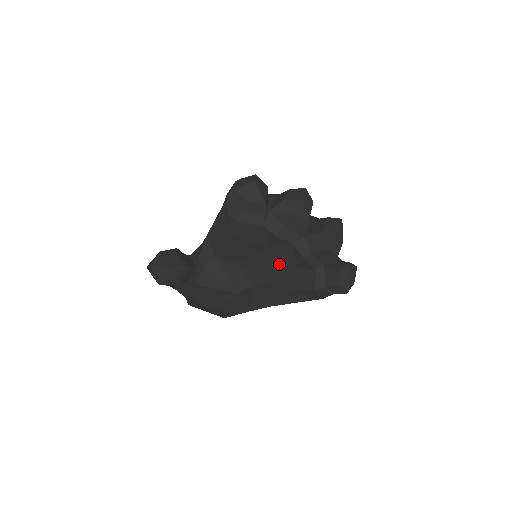
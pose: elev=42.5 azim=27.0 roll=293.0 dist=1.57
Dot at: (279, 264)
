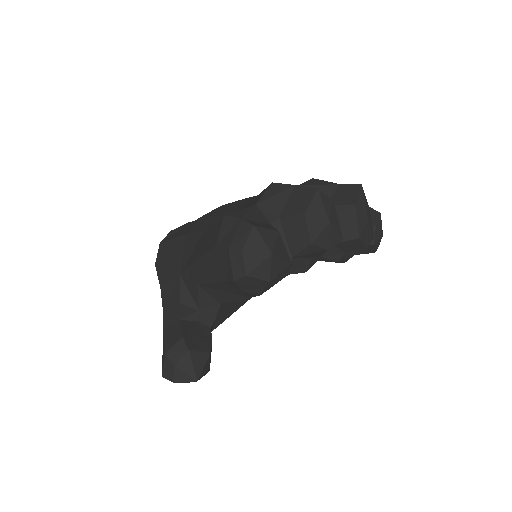
Dot at: occluded
